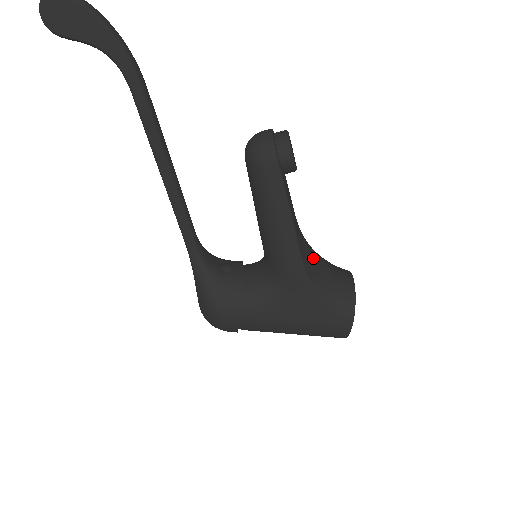
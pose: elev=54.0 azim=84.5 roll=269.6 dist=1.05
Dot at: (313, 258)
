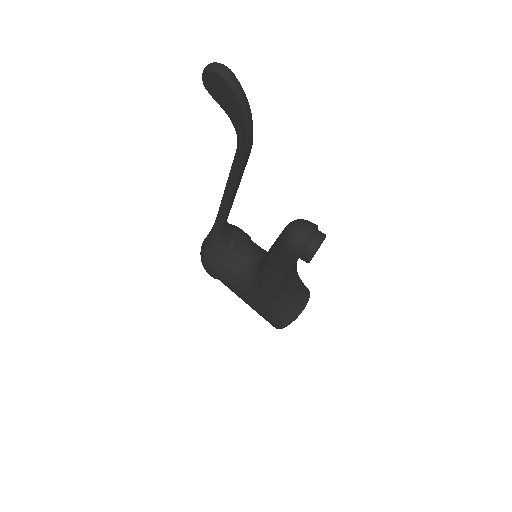
Dot at: (287, 288)
